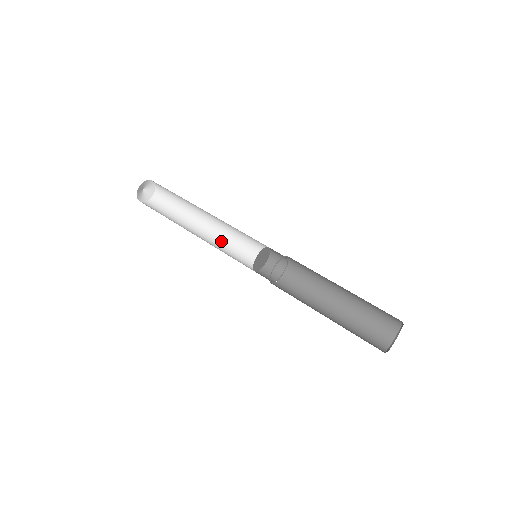
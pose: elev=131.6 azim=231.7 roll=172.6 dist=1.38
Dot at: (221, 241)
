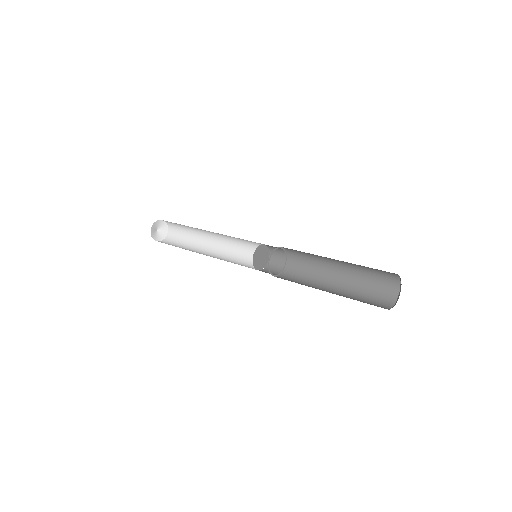
Dot at: (225, 257)
